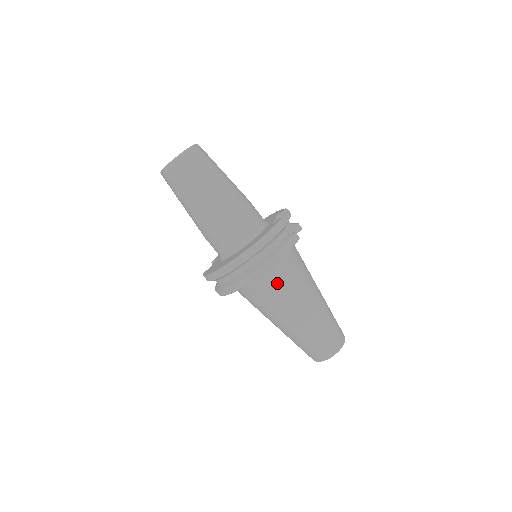
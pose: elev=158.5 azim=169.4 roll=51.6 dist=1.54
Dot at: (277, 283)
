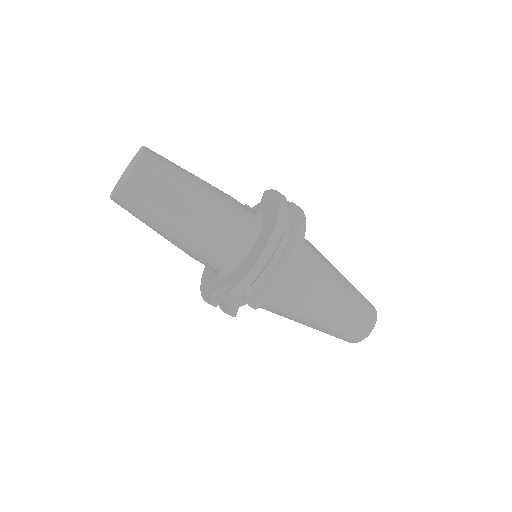
Dot at: (308, 247)
